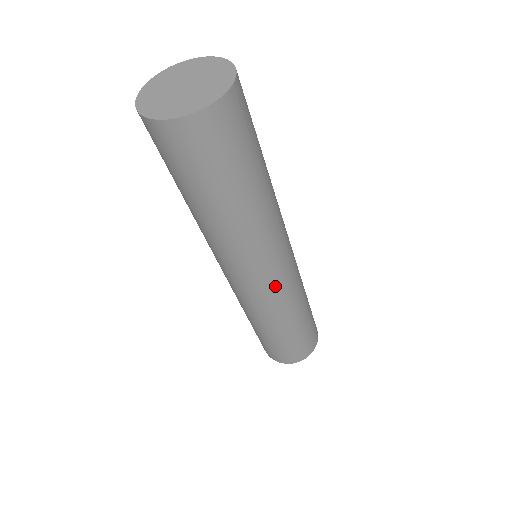
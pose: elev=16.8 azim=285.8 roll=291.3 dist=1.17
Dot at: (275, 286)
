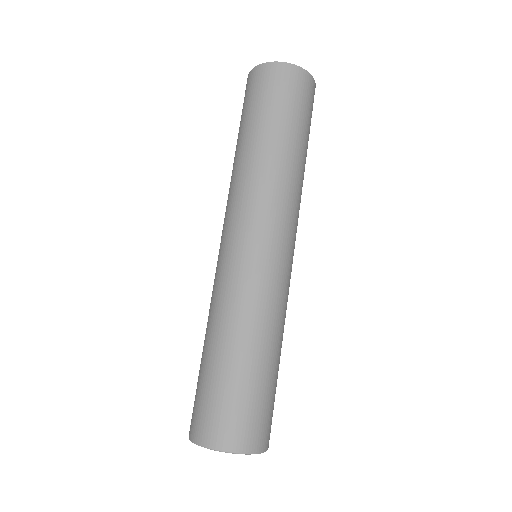
Dot at: (282, 266)
